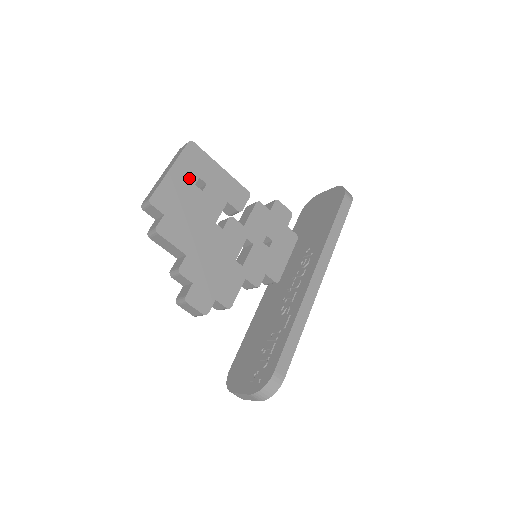
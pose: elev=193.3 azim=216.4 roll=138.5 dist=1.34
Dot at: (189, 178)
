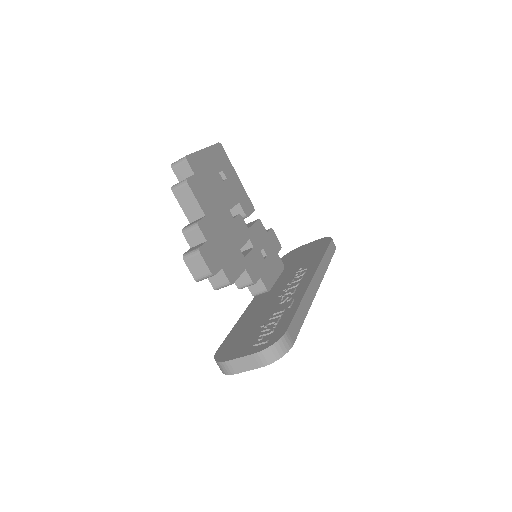
Dot at: (216, 165)
